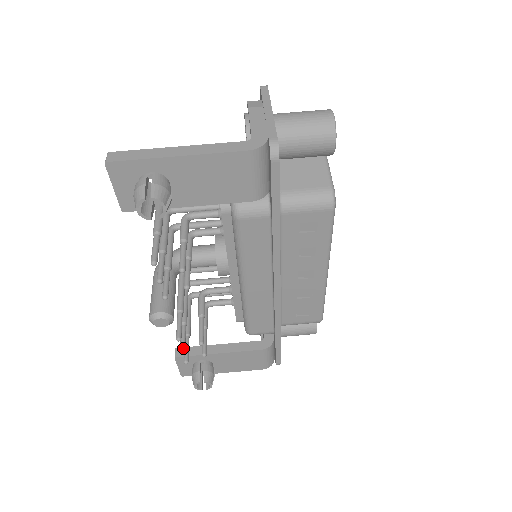
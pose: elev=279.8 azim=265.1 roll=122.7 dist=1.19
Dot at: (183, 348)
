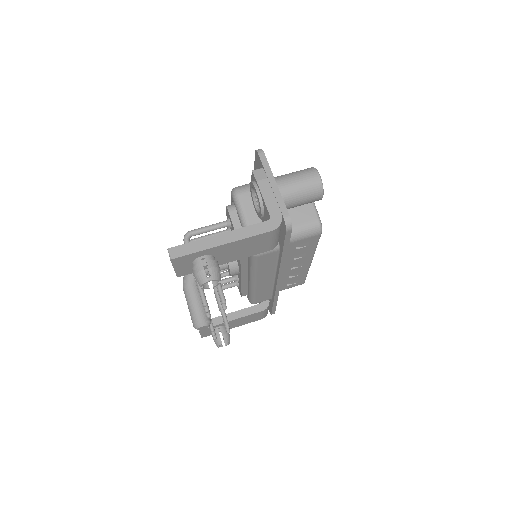
Dot at: (214, 332)
